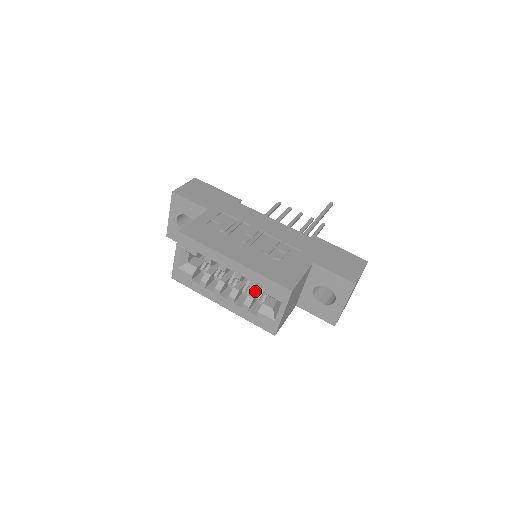
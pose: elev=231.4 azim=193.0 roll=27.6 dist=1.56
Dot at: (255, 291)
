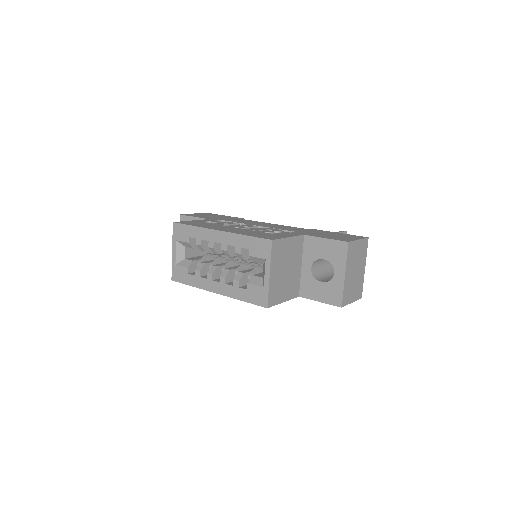
Dot at: (247, 270)
